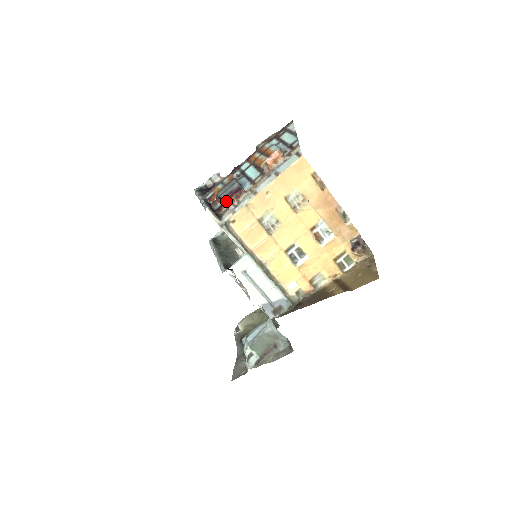
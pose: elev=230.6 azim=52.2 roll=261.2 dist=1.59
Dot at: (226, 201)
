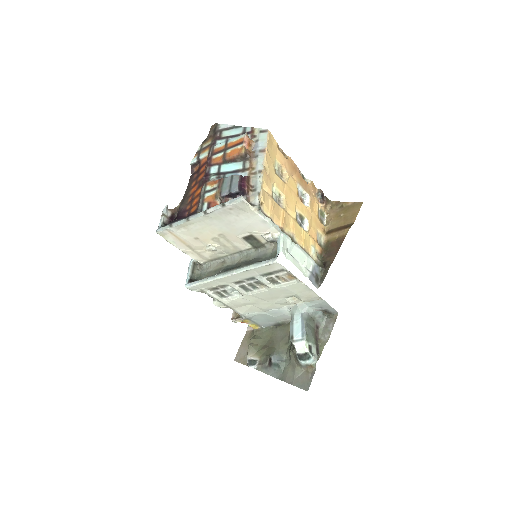
Dot at: (241, 191)
